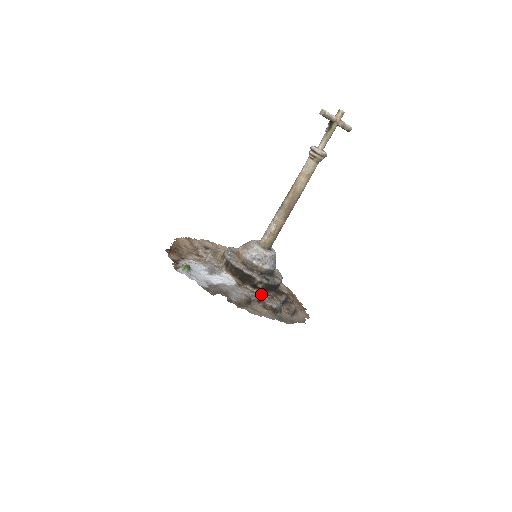
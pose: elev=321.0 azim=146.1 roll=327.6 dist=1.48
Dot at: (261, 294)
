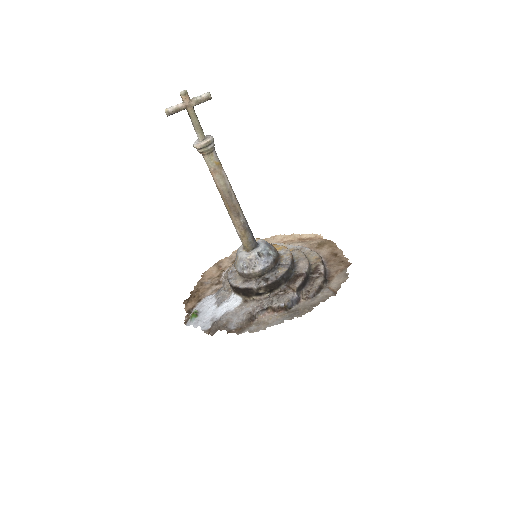
Dot at: (269, 297)
